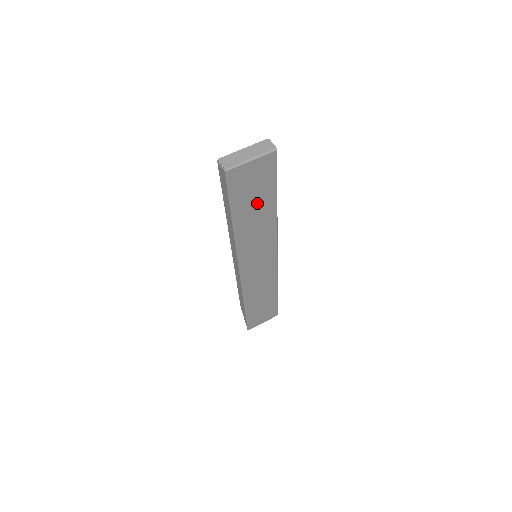
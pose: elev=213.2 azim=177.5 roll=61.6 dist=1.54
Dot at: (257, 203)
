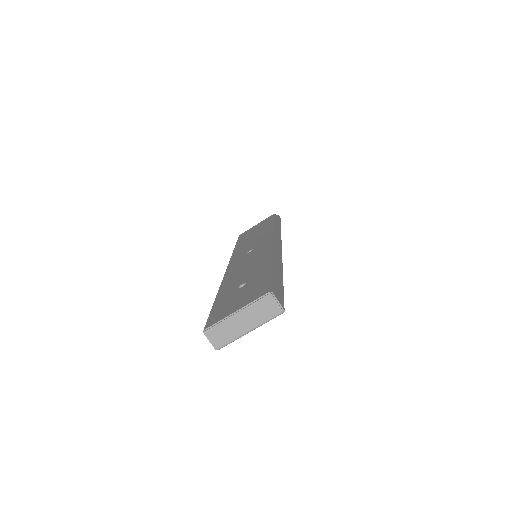
Dot at: occluded
